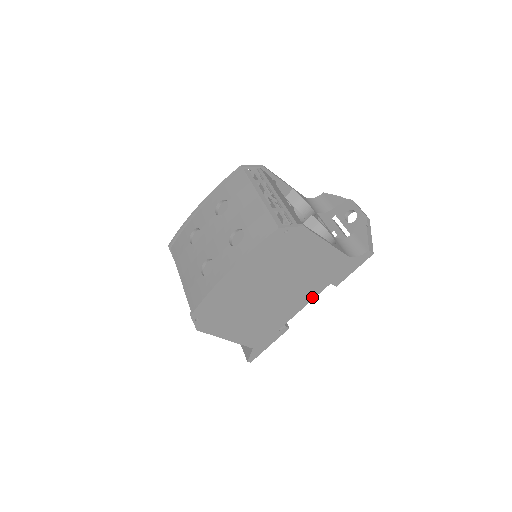
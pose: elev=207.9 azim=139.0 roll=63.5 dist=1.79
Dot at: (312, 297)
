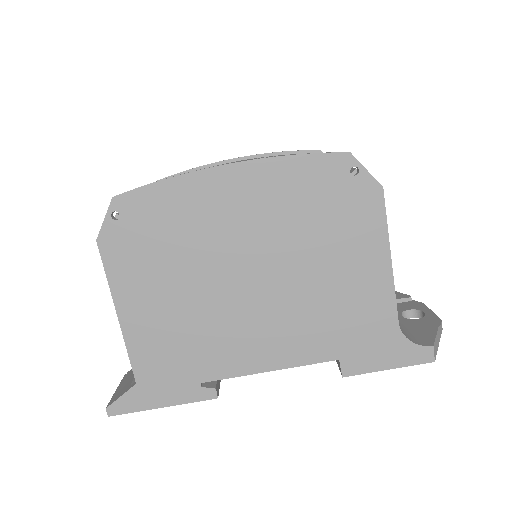
Dot at: (295, 361)
